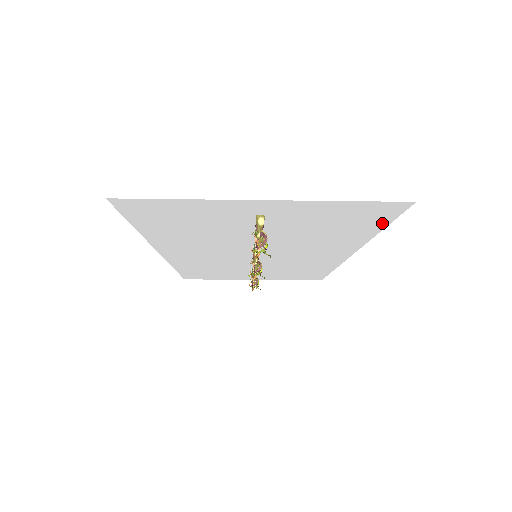
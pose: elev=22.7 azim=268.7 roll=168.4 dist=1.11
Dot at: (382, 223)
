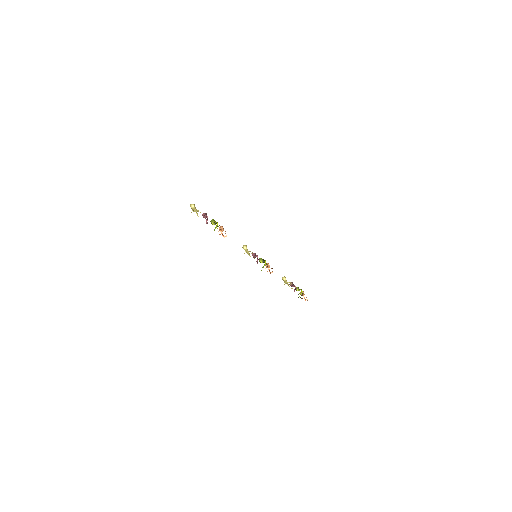
Dot at: (251, 166)
